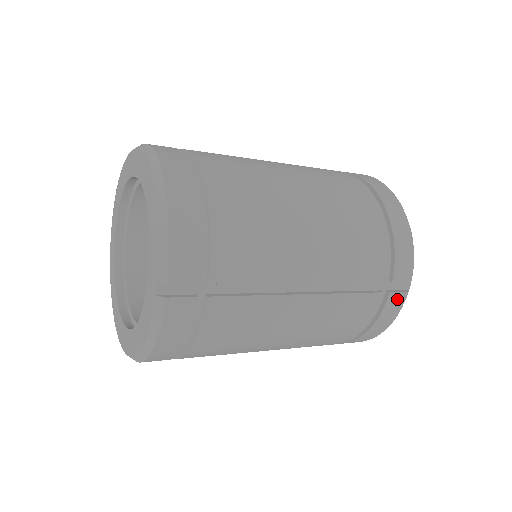
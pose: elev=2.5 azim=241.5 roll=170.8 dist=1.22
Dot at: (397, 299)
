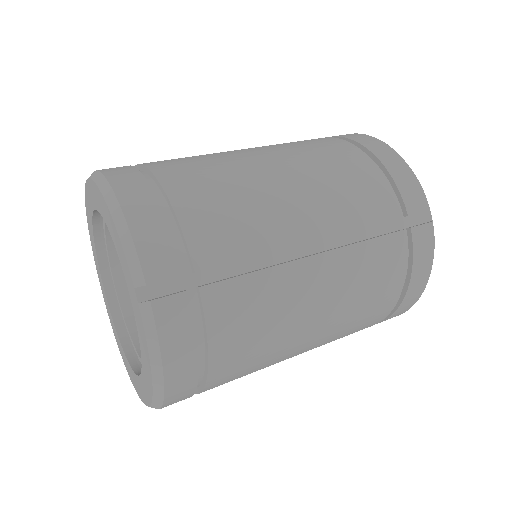
Dot at: (423, 234)
